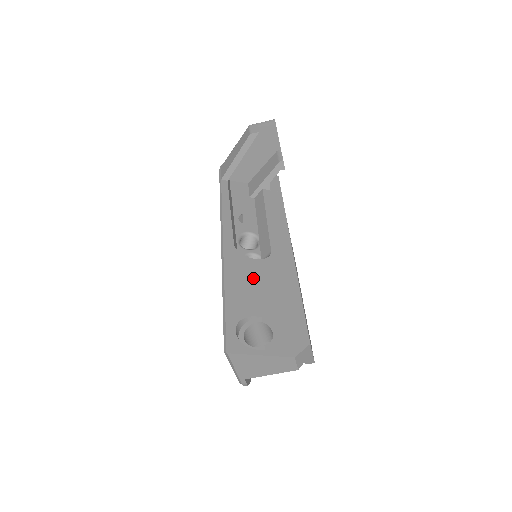
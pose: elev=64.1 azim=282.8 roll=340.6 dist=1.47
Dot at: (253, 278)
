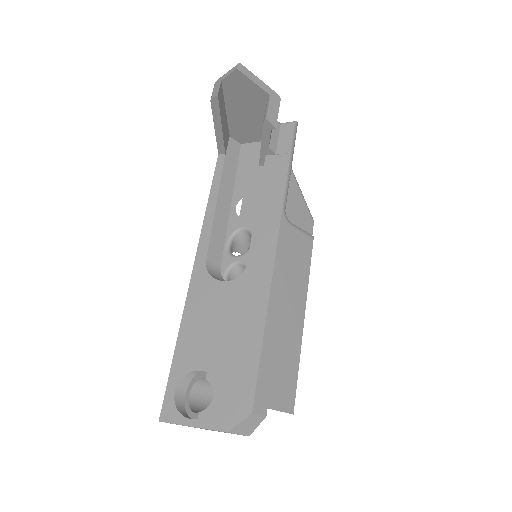
Dot at: (213, 312)
